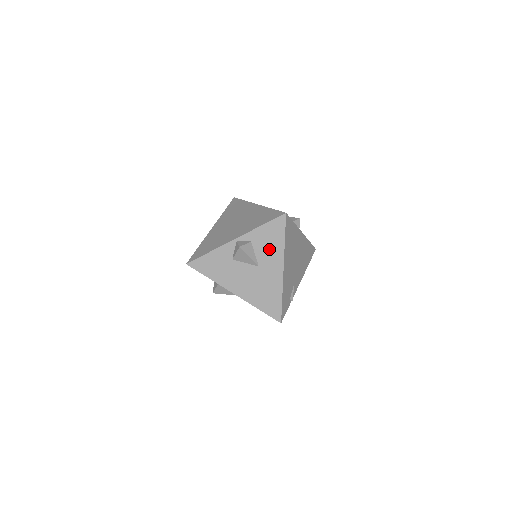
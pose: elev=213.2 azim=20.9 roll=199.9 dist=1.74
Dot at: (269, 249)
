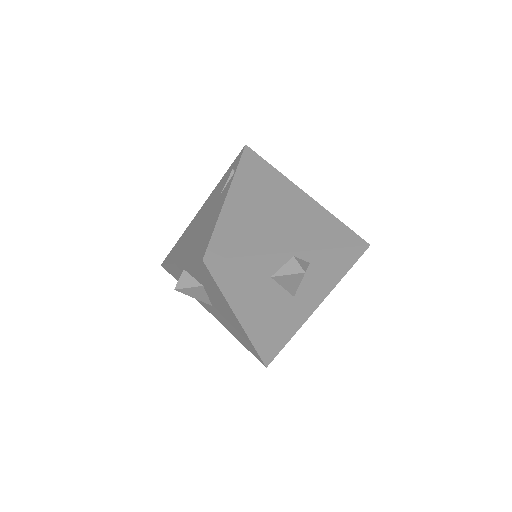
Dot at: (321, 280)
